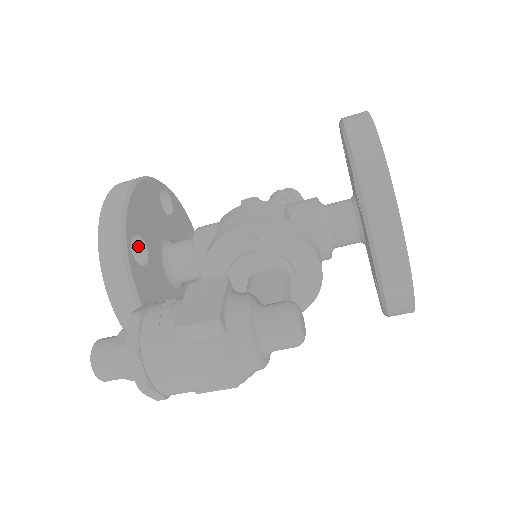
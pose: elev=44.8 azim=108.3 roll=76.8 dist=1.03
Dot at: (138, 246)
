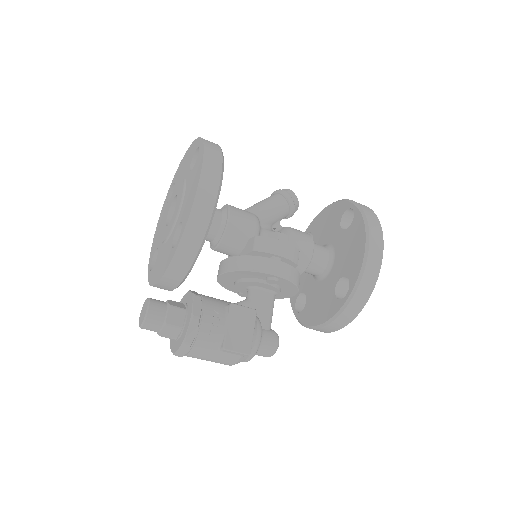
Dot at: occluded
